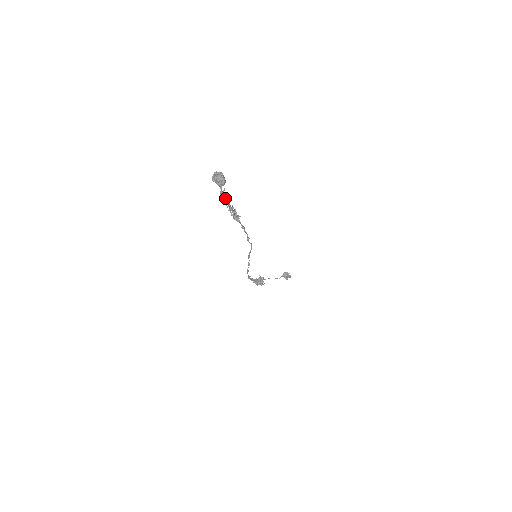
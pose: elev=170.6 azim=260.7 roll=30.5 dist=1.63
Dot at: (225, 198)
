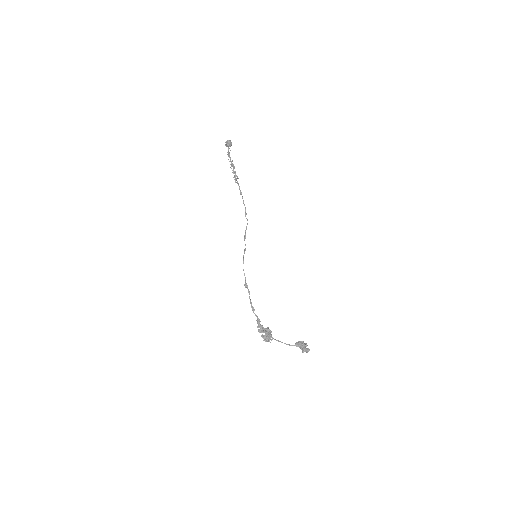
Dot at: (229, 154)
